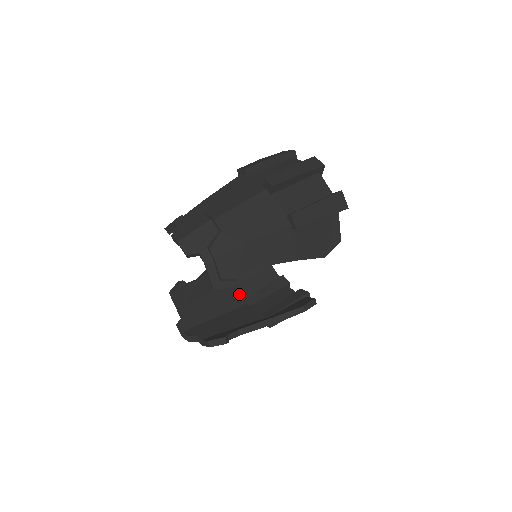
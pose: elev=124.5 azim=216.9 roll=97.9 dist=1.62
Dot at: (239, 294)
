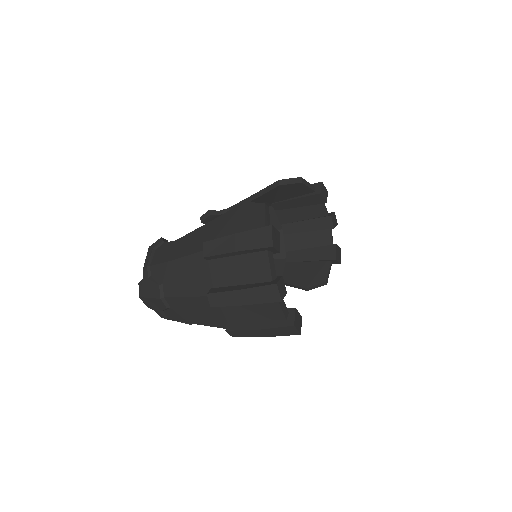
Dot at: (277, 219)
